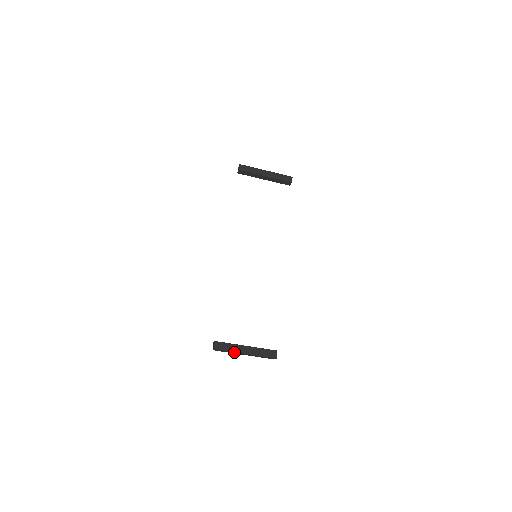
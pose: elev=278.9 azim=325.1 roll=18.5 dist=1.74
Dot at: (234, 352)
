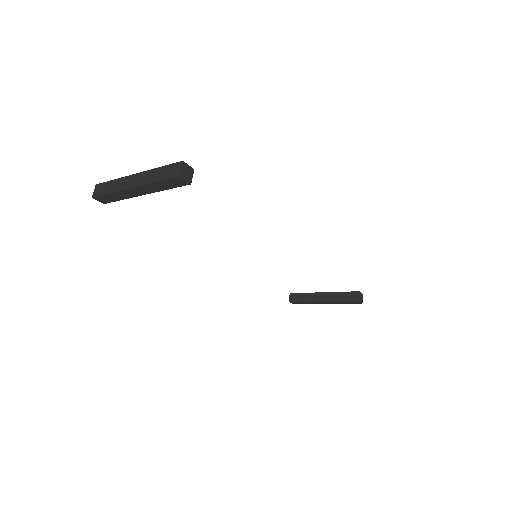
Dot at: occluded
